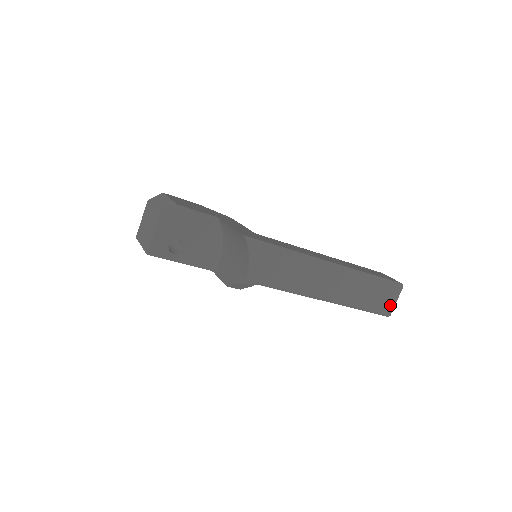
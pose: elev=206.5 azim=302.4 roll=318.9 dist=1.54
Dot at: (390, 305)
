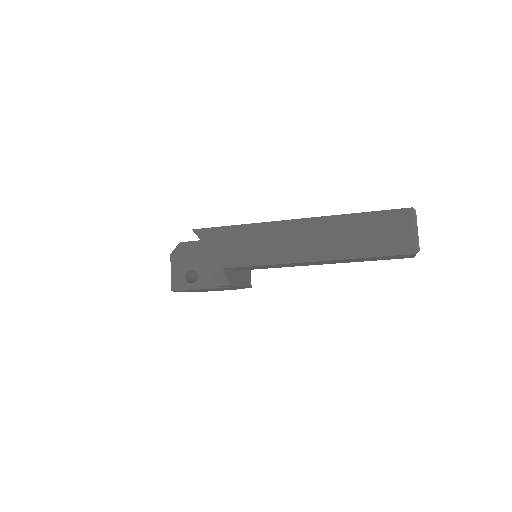
Dot at: (407, 238)
